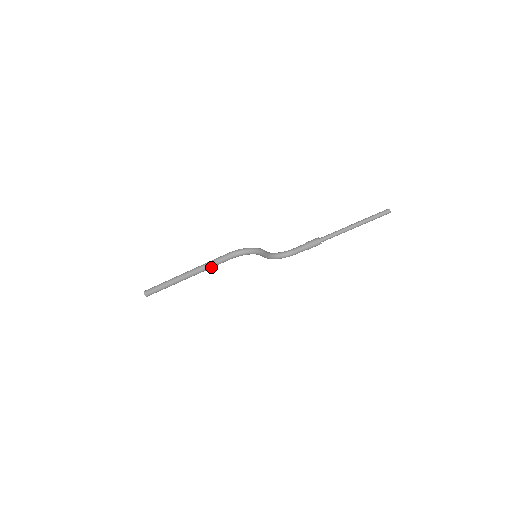
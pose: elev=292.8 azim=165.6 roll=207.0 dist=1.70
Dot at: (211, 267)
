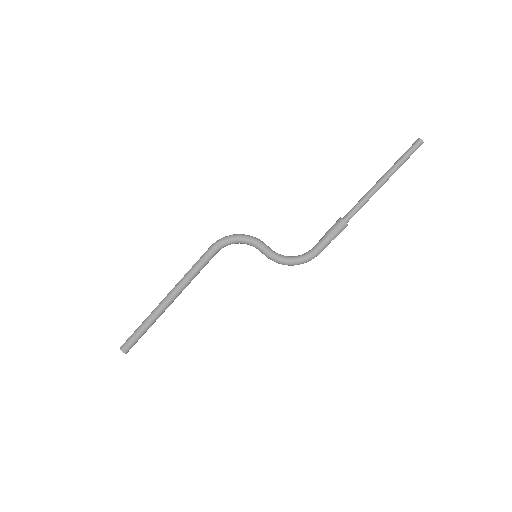
Dot at: (193, 273)
